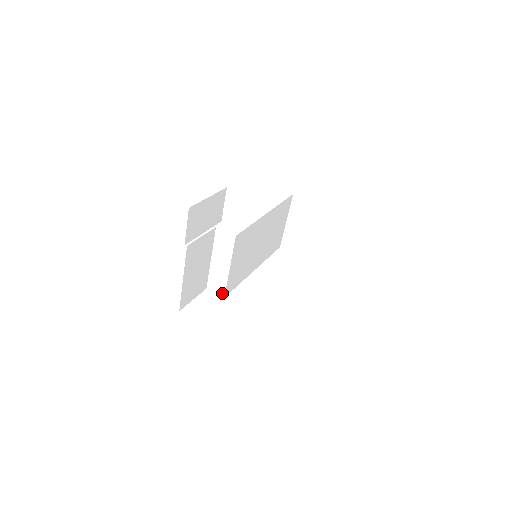
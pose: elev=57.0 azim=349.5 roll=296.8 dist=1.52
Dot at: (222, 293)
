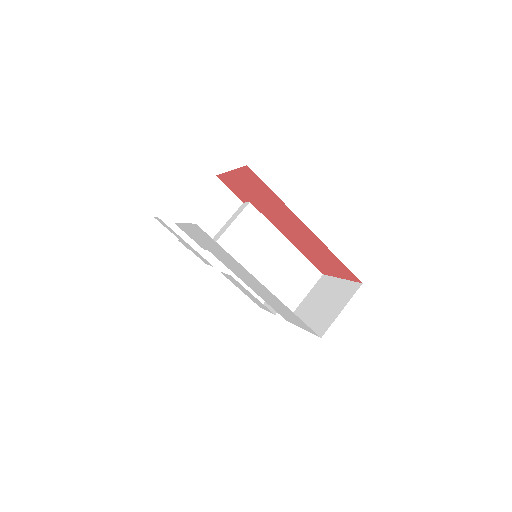
Dot at: occluded
